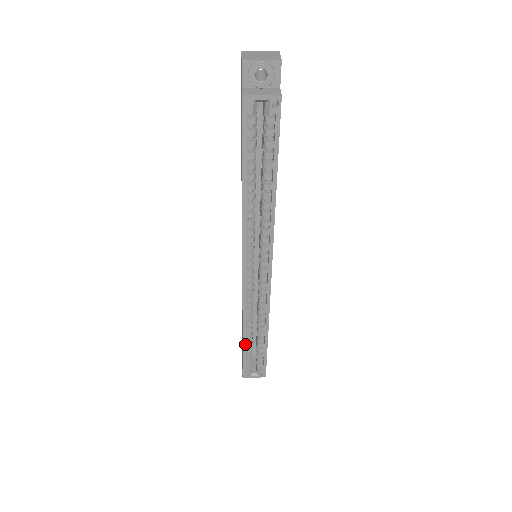
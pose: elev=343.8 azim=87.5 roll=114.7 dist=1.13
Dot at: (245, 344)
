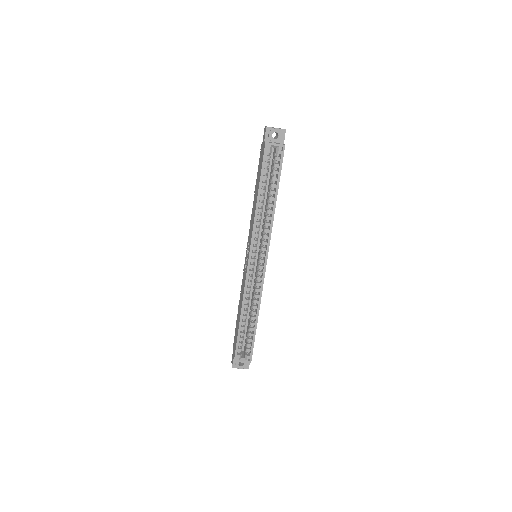
Dot at: occluded
